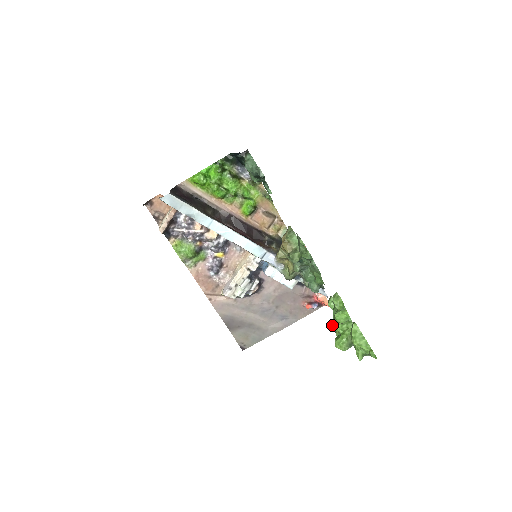
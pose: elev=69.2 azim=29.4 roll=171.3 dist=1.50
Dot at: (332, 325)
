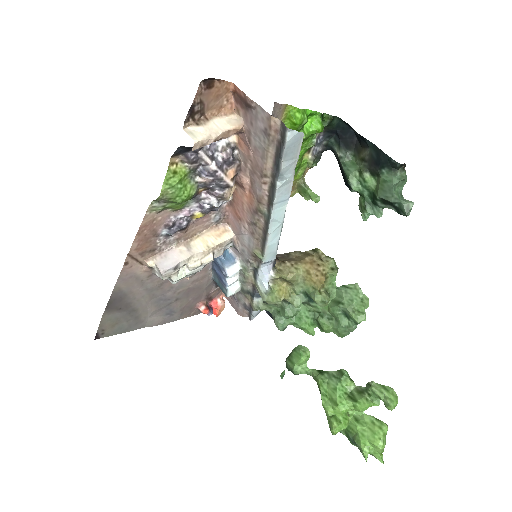
Dot at: (339, 405)
